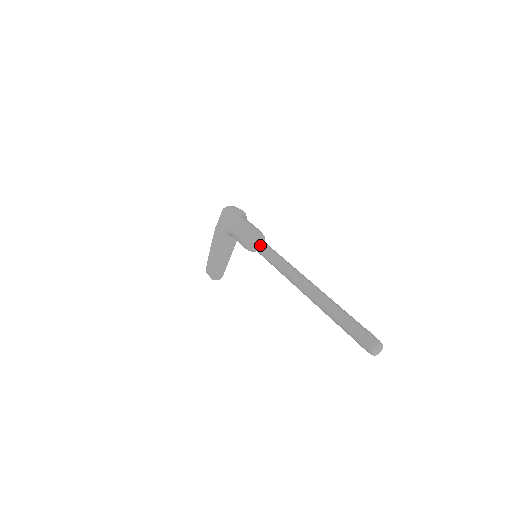
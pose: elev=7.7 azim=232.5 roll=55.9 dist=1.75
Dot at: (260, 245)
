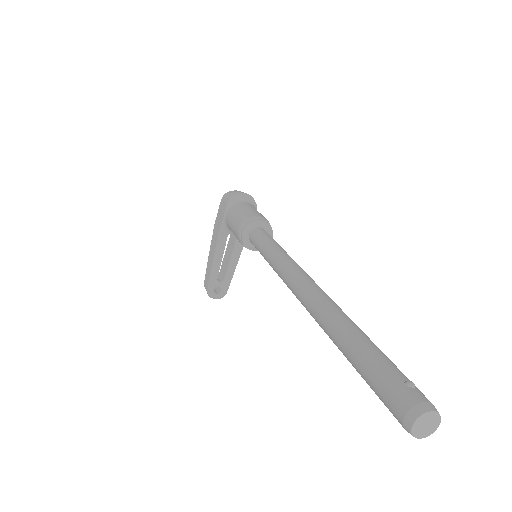
Dot at: (258, 236)
